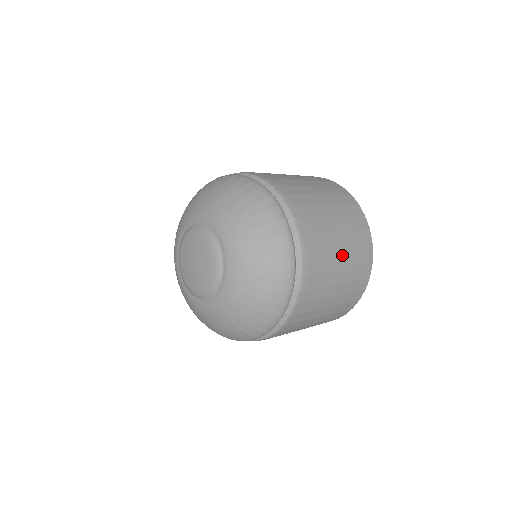
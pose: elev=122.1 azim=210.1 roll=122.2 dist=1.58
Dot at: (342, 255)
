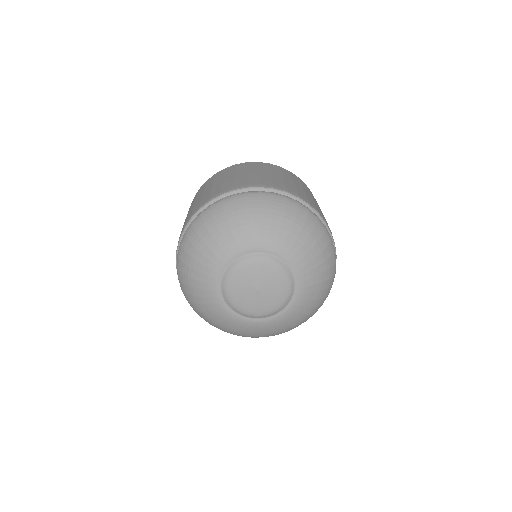
Dot at: occluded
